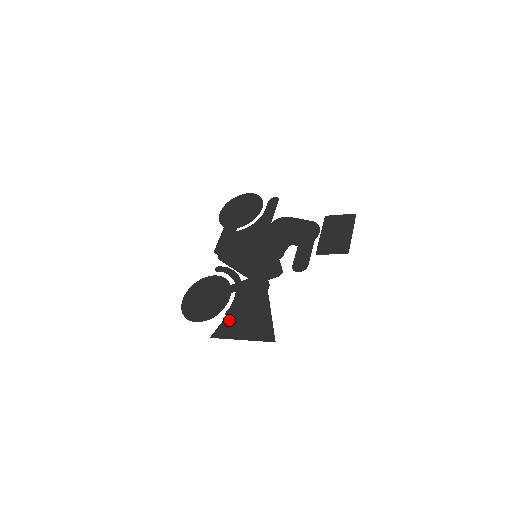
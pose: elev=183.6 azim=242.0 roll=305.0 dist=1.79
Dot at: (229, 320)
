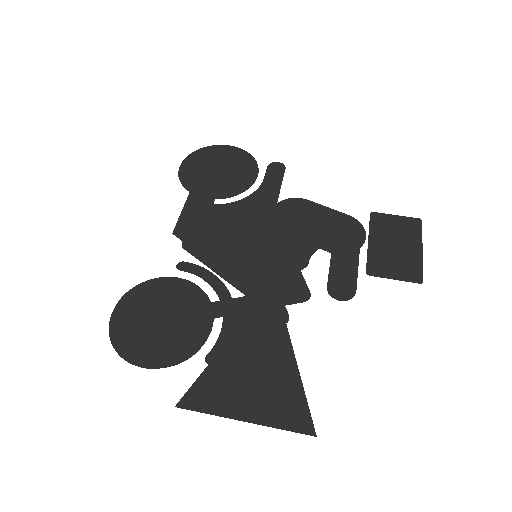
Dot at: (214, 374)
